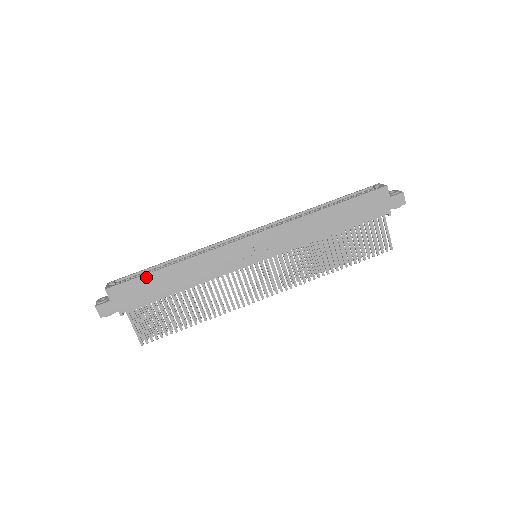
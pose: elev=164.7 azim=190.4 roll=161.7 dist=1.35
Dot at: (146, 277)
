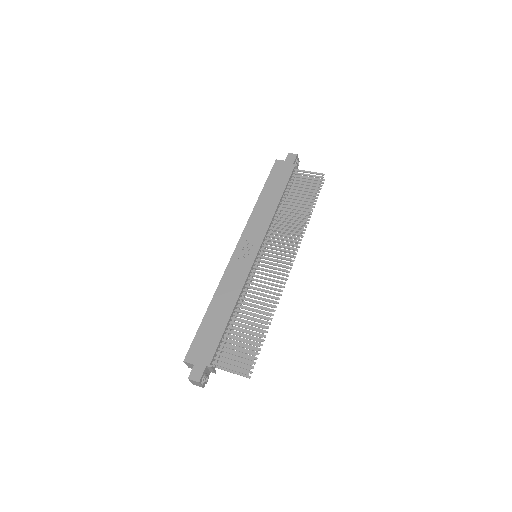
Dot at: (201, 328)
